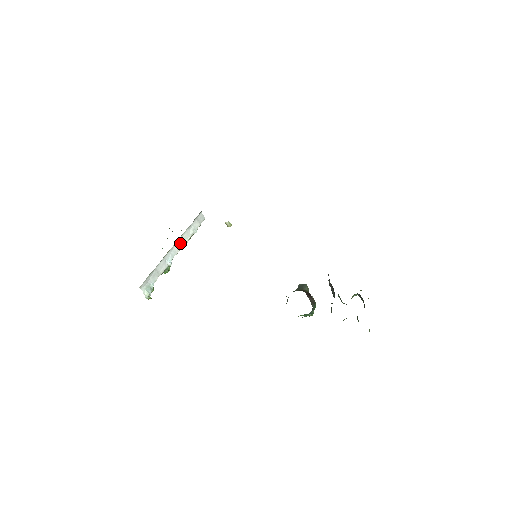
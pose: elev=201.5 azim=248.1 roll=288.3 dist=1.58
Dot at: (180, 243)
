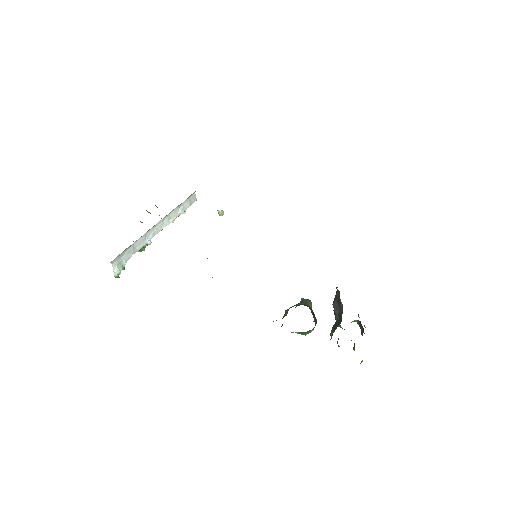
Dot at: (165, 221)
